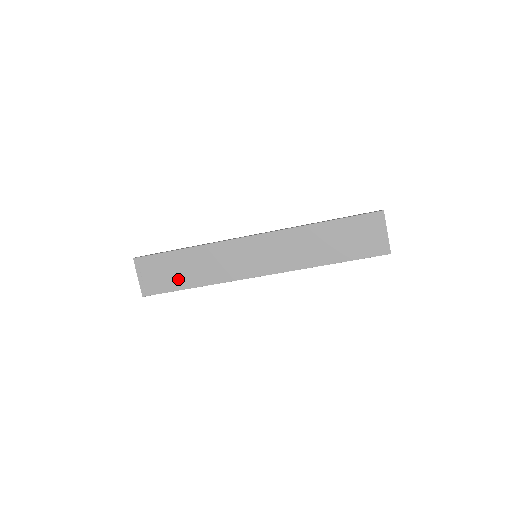
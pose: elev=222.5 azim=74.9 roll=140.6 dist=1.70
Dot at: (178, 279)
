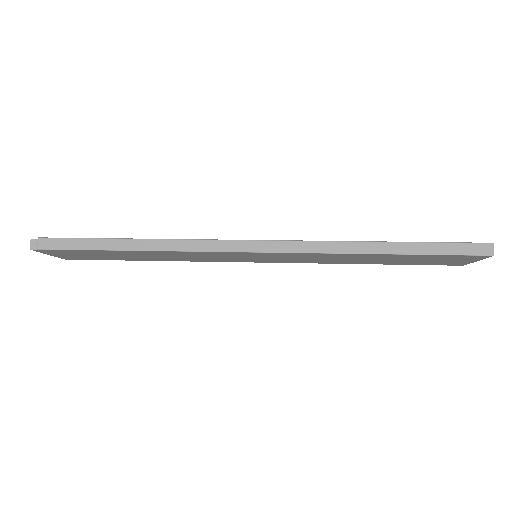
Dot at: (123, 258)
